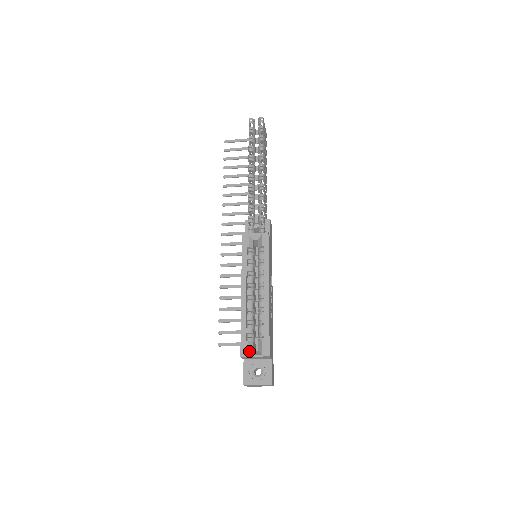
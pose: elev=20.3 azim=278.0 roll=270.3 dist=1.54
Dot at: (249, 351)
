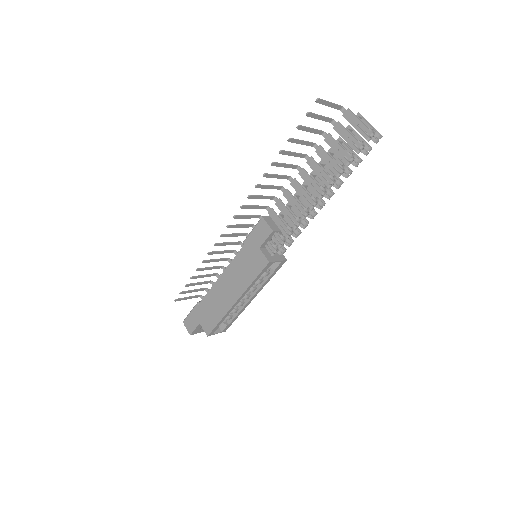
Dot at: (215, 331)
